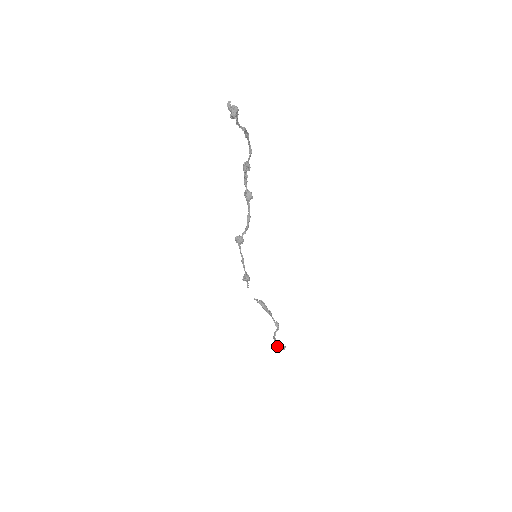
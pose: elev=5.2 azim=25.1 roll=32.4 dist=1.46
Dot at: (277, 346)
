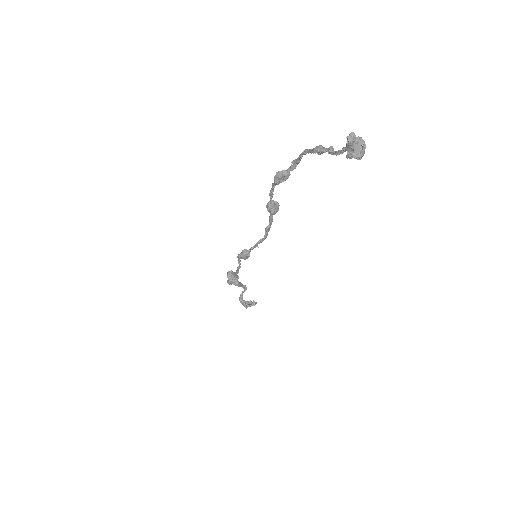
Dot at: (248, 306)
